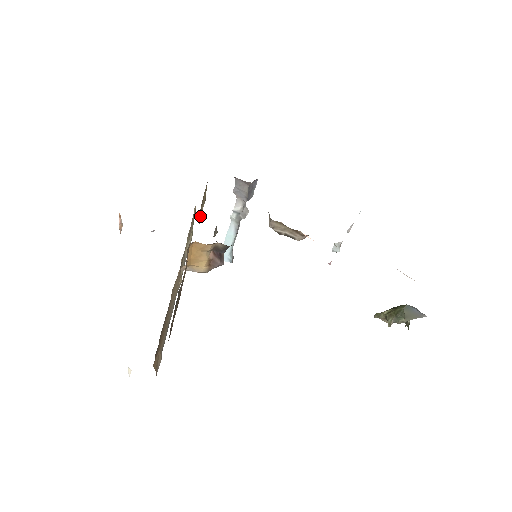
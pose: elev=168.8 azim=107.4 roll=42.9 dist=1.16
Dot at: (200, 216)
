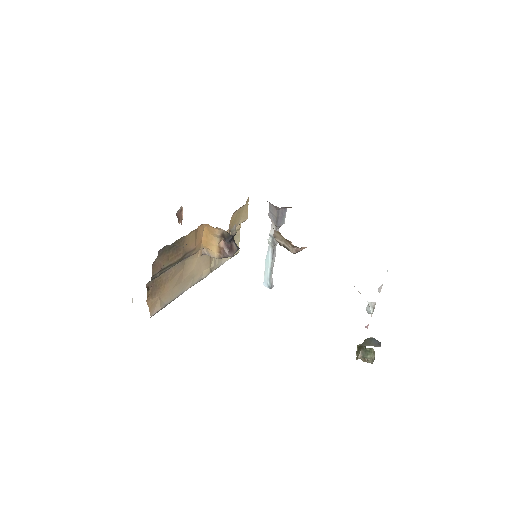
Dot at: (233, 222)
